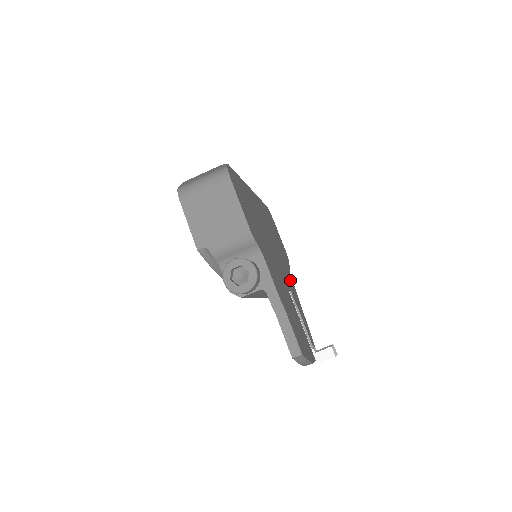
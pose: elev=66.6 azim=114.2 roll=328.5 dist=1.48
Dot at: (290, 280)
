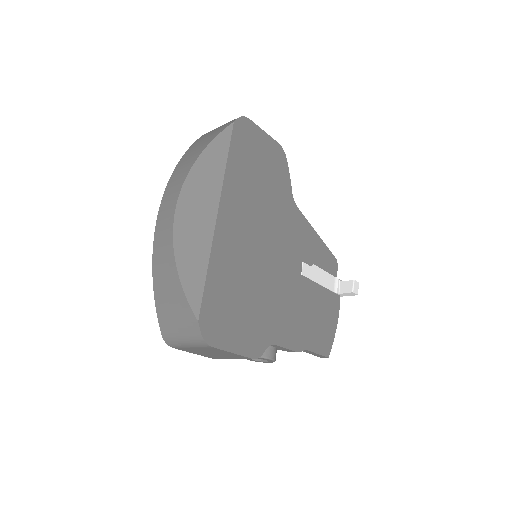
Dot at: (297, 226)
